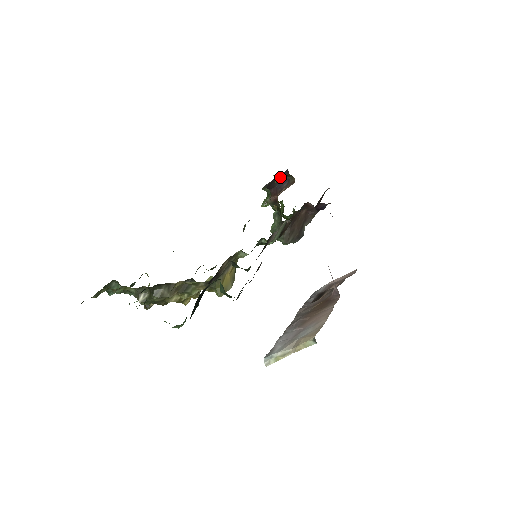
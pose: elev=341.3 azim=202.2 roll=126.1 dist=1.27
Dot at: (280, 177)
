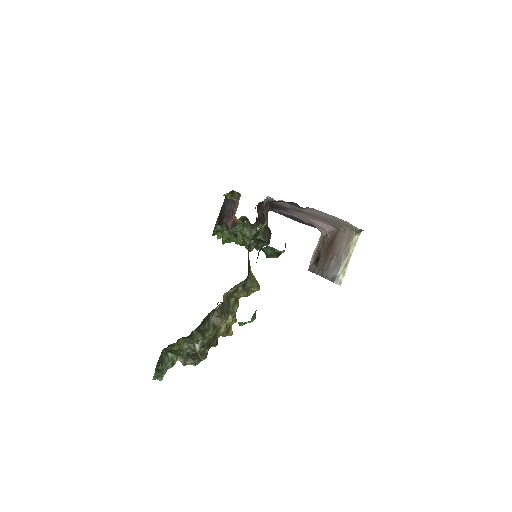
Dot at: (223, 208)
